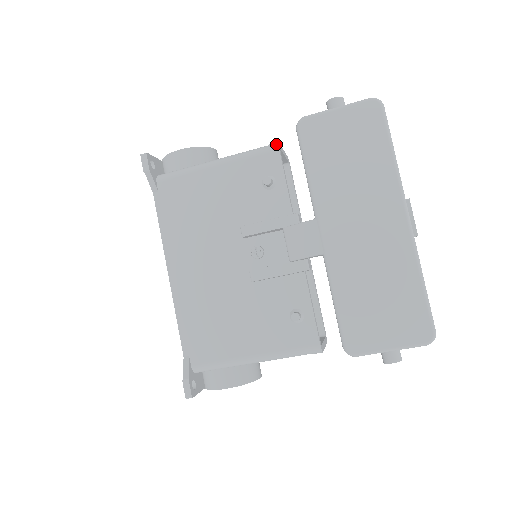
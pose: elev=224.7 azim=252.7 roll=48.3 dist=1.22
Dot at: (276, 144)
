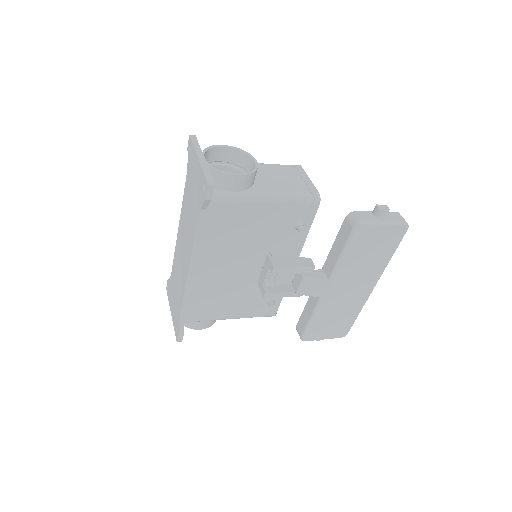
Dot at: (319, 199)
